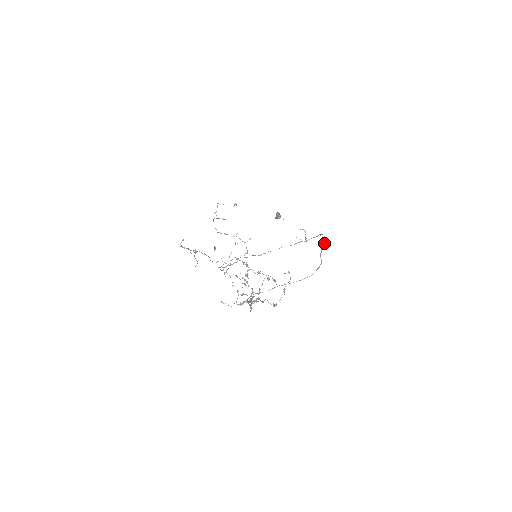
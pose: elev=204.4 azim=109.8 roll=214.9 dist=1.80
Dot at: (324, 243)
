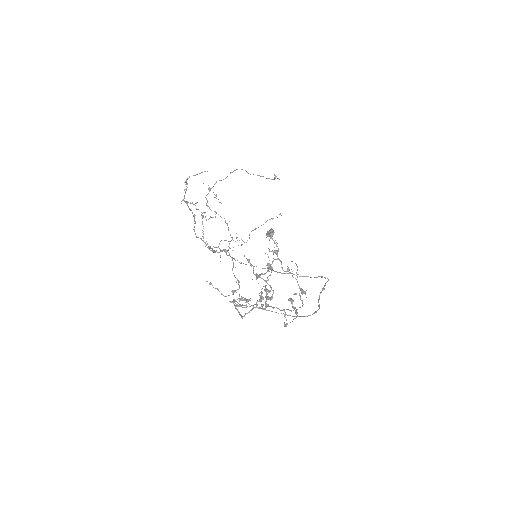
Dot at: occluded
